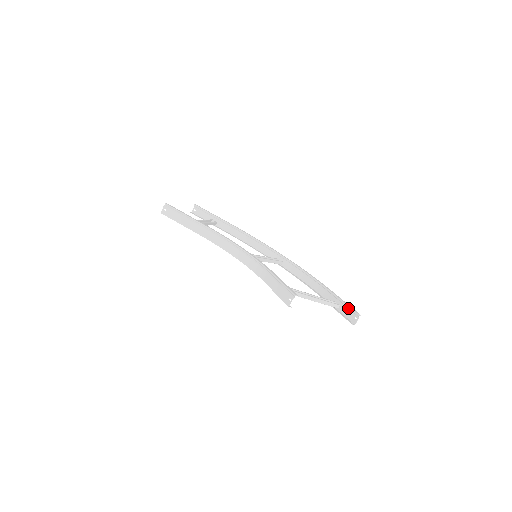
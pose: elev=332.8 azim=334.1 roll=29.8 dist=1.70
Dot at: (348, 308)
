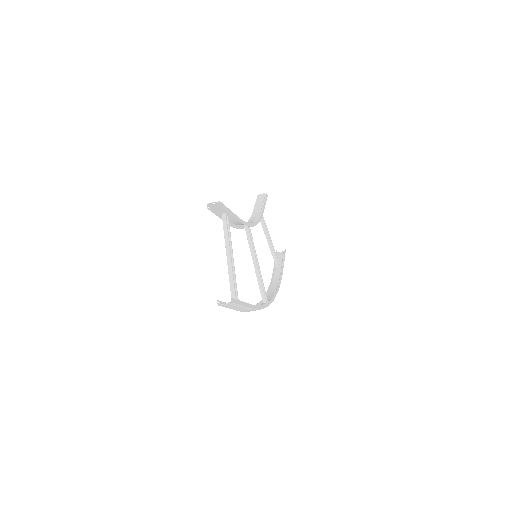
Dot at: (236, 305)
